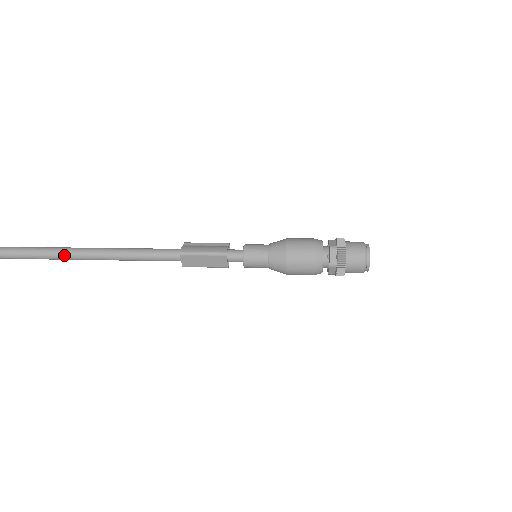
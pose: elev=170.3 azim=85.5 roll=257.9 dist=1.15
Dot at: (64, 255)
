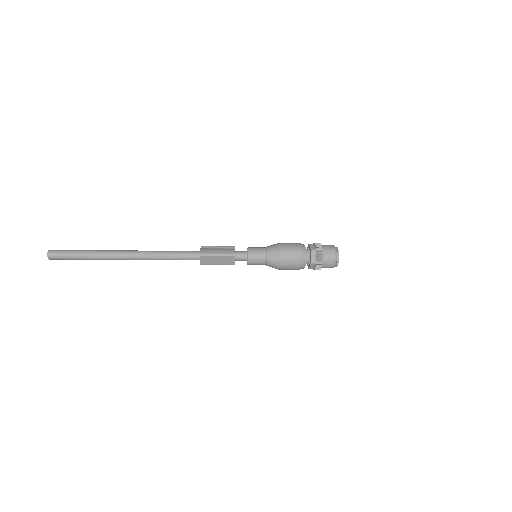
Dot at: (107, 256)
